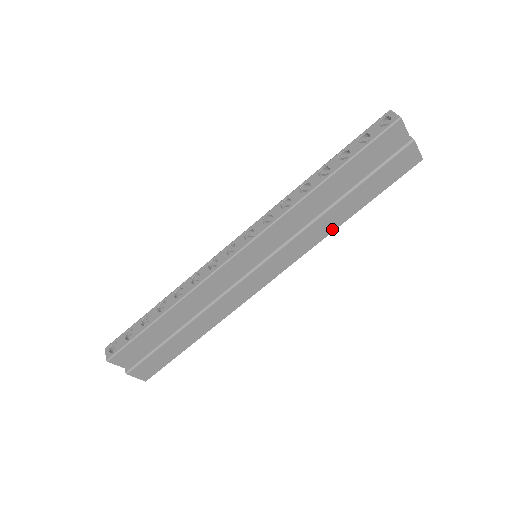
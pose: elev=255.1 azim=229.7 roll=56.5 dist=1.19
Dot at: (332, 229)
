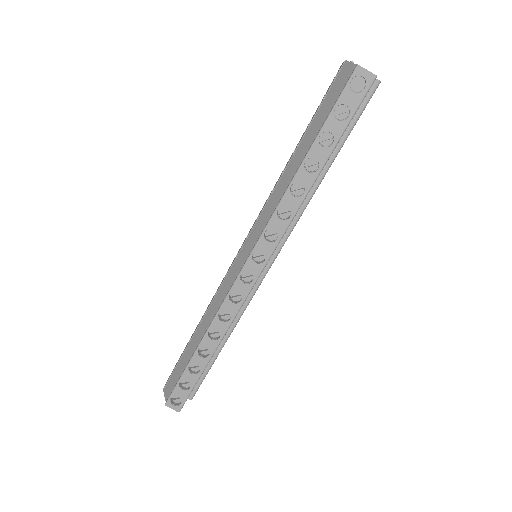
Dot at: occluded
